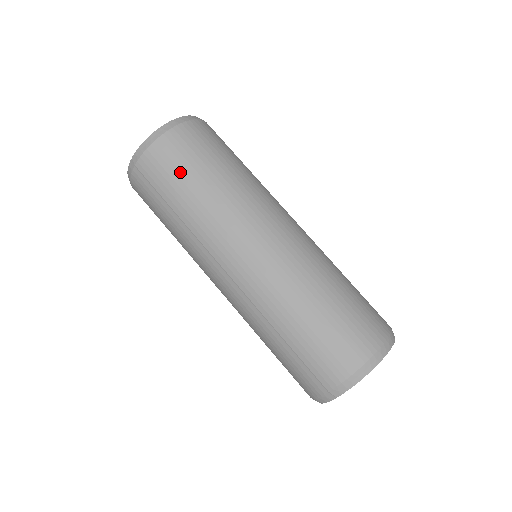
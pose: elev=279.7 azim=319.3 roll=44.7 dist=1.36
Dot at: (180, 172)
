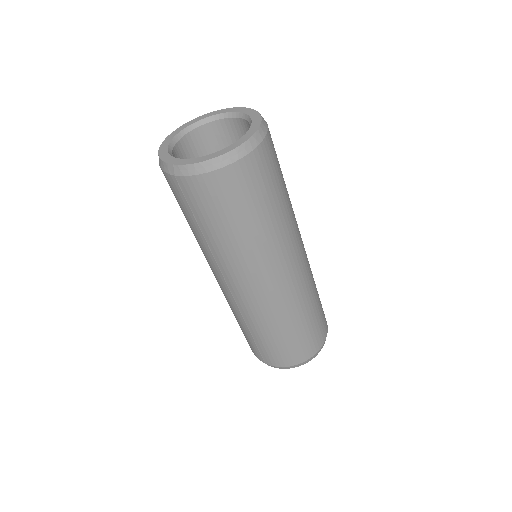
Dot at: (222, 211)
